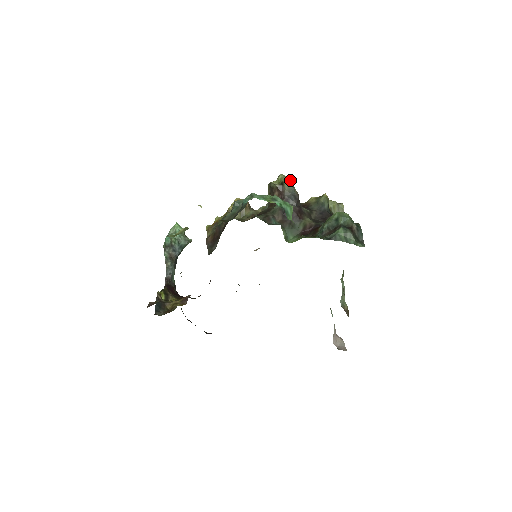
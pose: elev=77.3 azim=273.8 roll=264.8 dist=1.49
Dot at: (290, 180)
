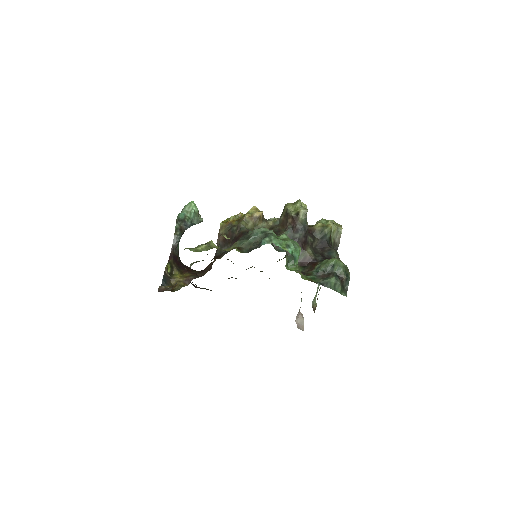
Dot at: (305, 213)
